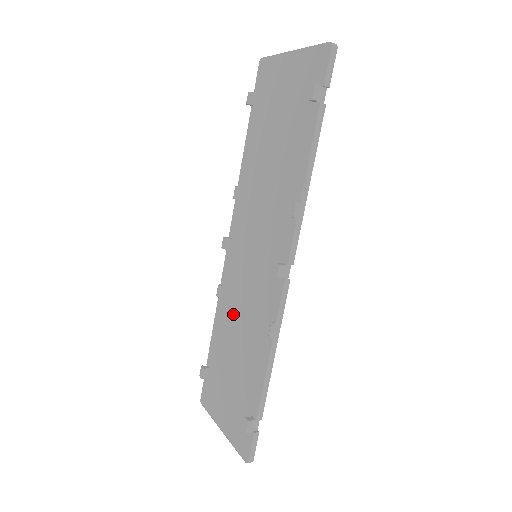
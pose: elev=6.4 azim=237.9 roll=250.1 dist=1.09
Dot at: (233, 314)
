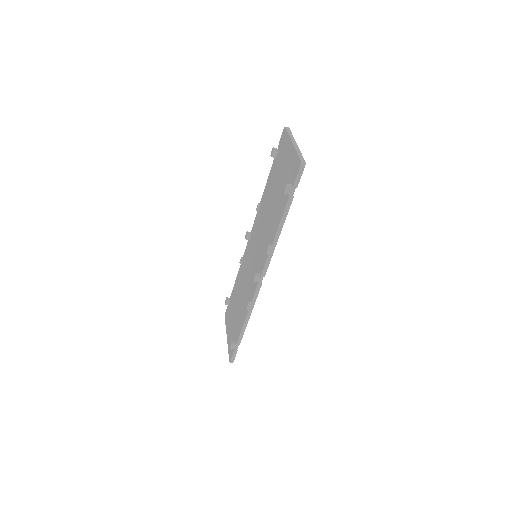
Dot at: (242, 280)
